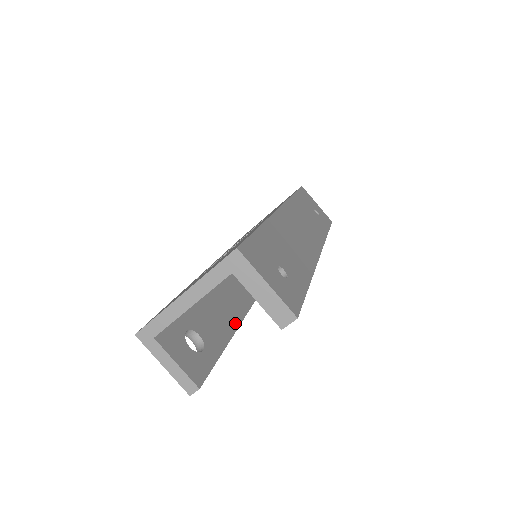
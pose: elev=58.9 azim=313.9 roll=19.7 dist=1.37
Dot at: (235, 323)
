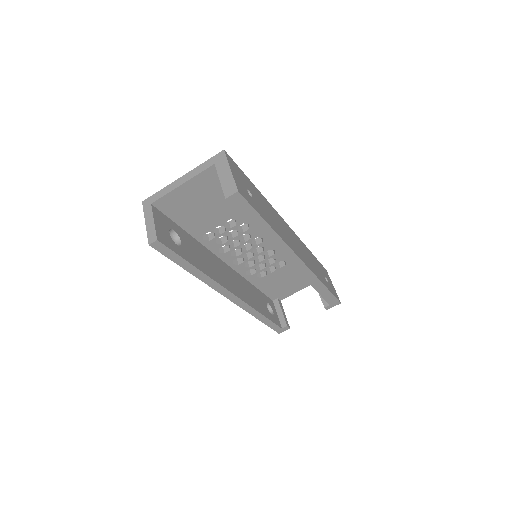
Dot at: (214, 277)
